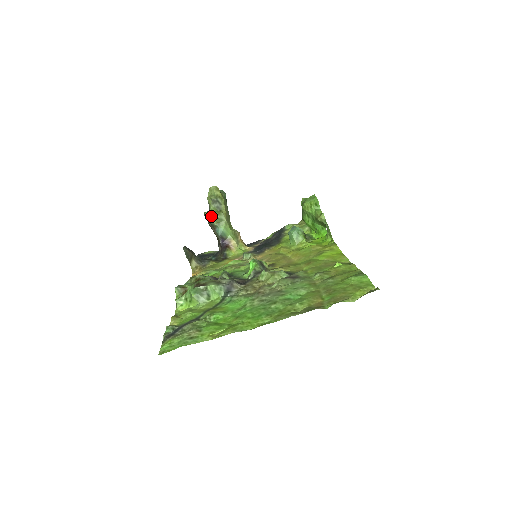
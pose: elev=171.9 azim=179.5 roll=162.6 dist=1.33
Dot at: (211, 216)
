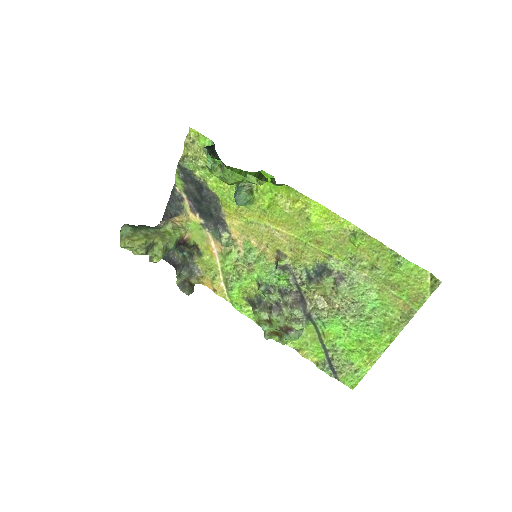
Dot at: occluded
